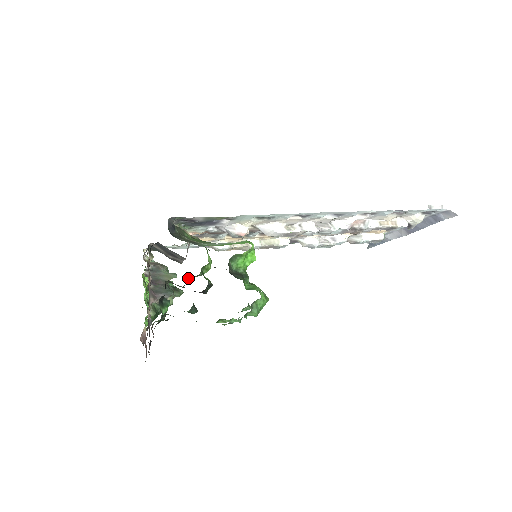
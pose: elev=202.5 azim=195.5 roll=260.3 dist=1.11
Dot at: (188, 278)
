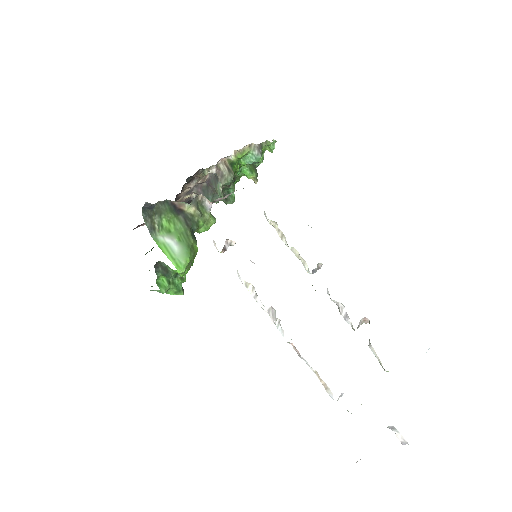
Dot at: occluded
